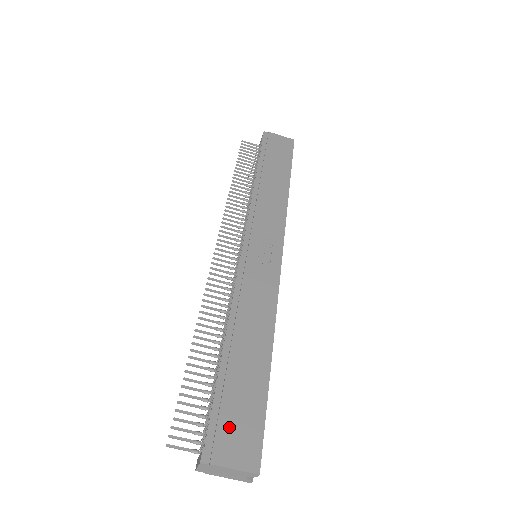
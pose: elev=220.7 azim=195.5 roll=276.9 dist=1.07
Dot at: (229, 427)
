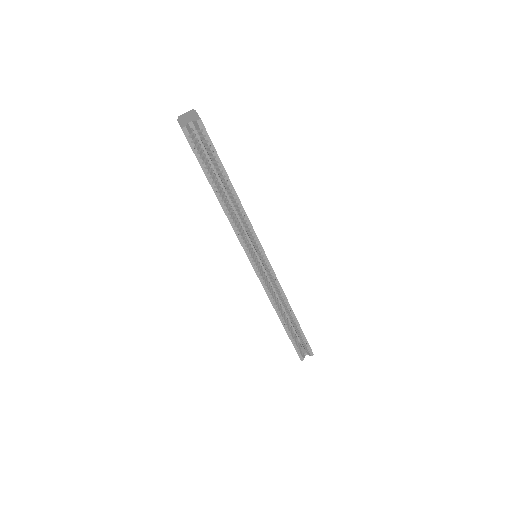
Dot at: occluded
